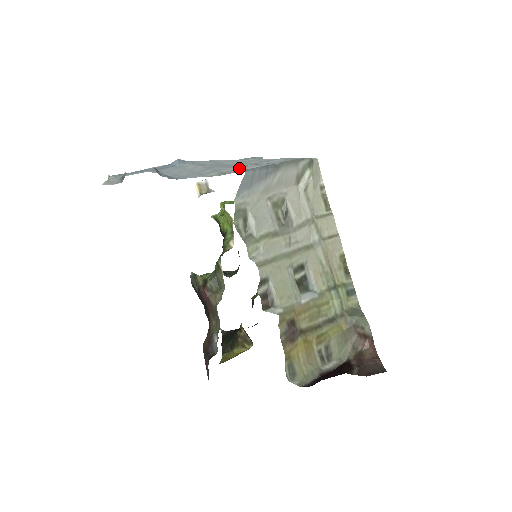
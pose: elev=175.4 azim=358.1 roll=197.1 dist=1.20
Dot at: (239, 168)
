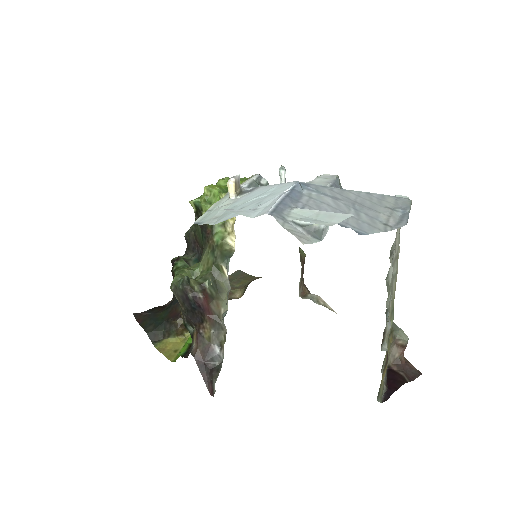
Dot at: (389, 216)
